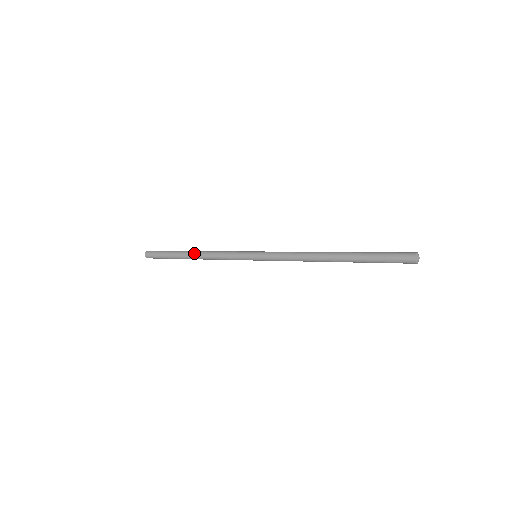
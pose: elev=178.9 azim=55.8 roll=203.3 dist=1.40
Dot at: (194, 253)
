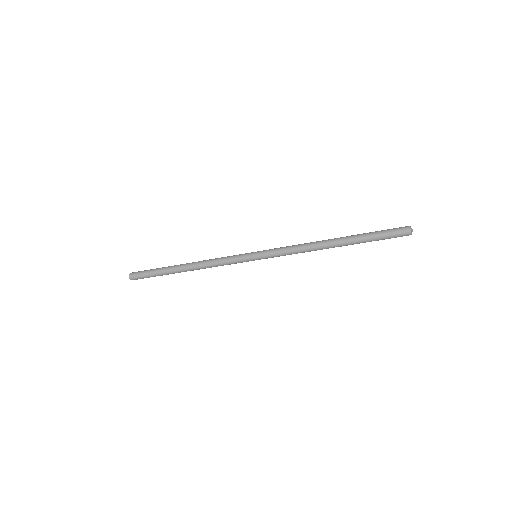
Dot at: (188, 263)
